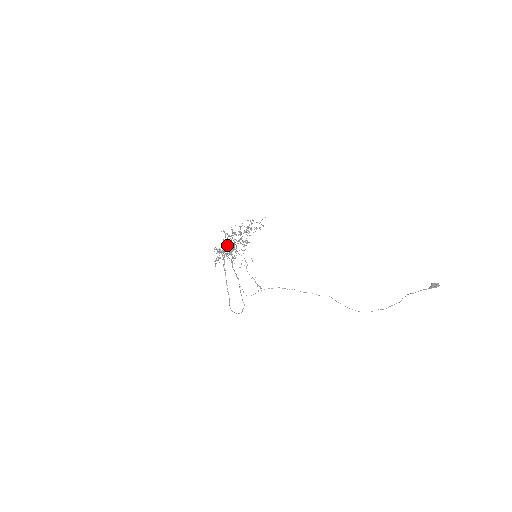
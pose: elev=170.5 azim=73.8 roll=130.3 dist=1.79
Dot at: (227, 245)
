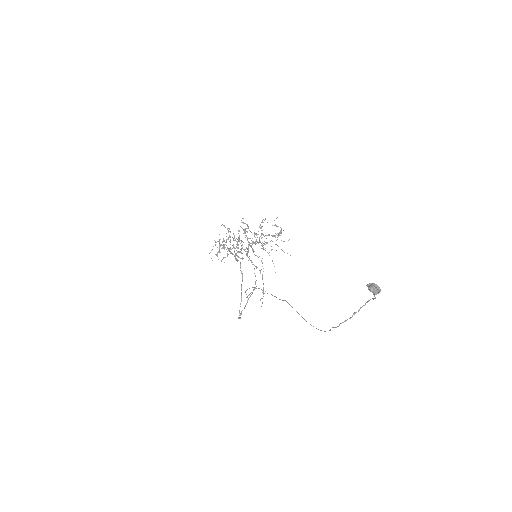
Dot at: occluded
